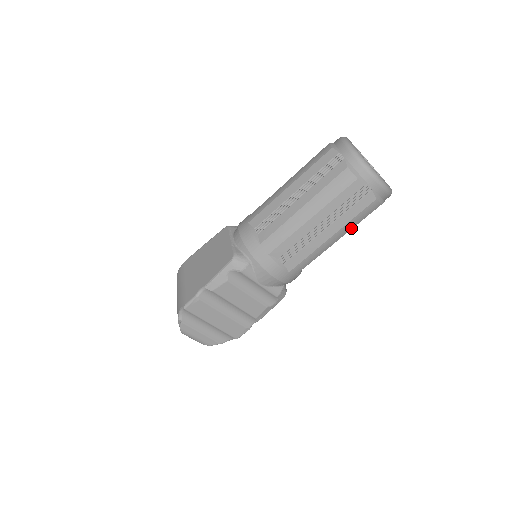
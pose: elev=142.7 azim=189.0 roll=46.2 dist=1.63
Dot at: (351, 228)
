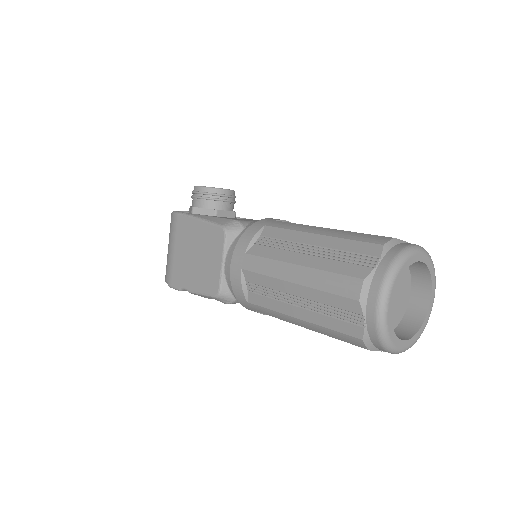
Dot at: occluded
